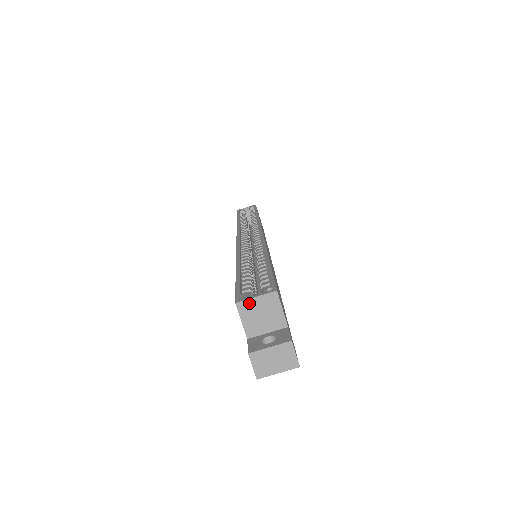
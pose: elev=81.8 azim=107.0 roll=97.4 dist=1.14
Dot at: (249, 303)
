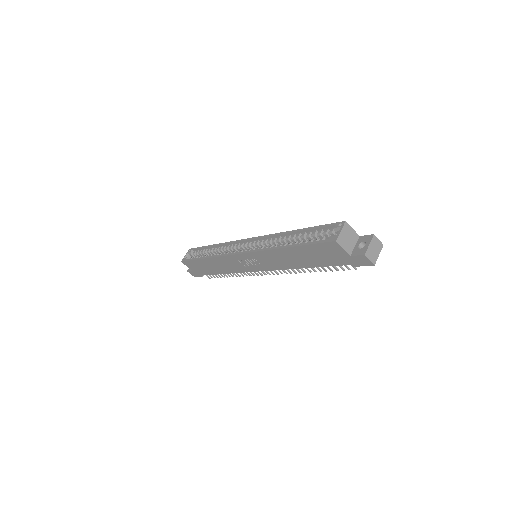
Dot at: (340, 236)
